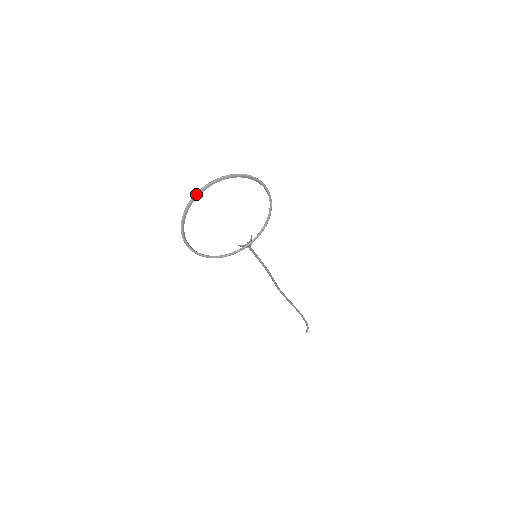
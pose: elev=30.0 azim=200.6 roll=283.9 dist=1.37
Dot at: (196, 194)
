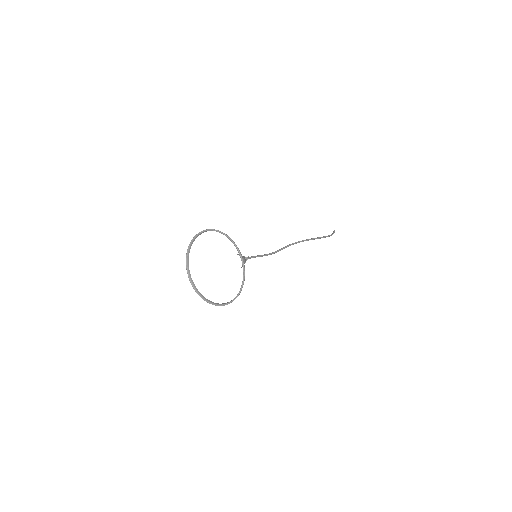
Dot at: (218, 231)
